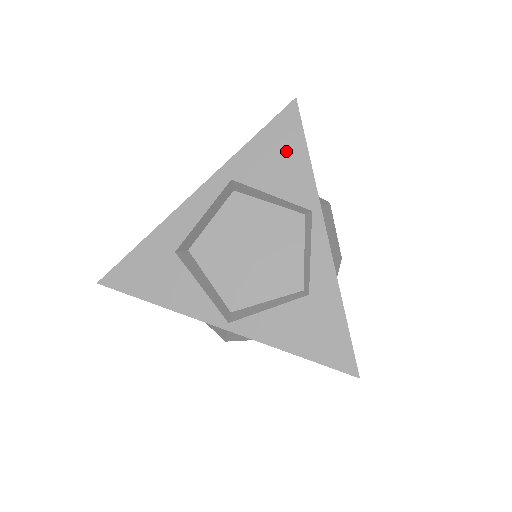
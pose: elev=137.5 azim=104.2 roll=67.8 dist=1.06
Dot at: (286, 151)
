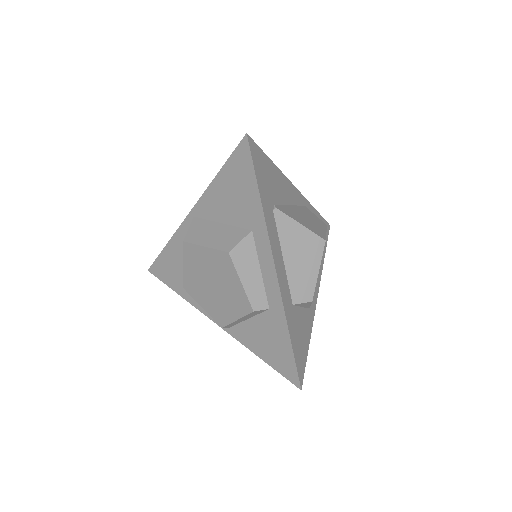
Dot at: occluded
